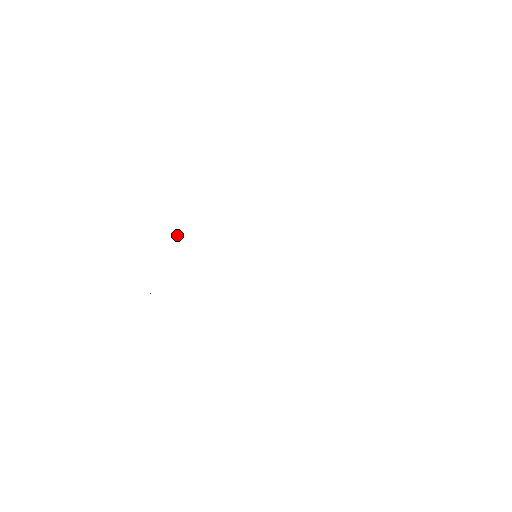
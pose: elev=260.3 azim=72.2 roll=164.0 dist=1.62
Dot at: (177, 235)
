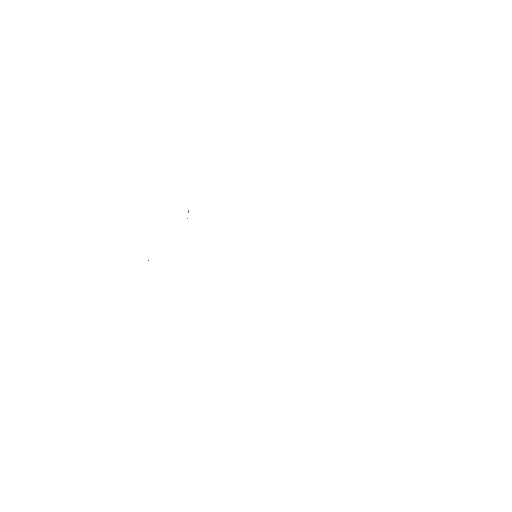
Dot at: (188, 211)
